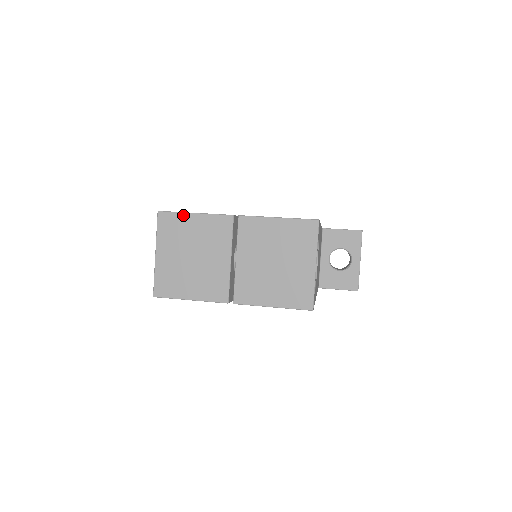
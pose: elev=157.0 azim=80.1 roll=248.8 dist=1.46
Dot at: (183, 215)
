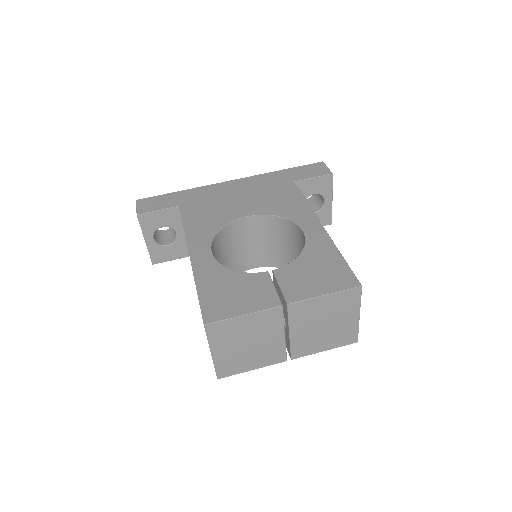
Dot at: (232, 320)
